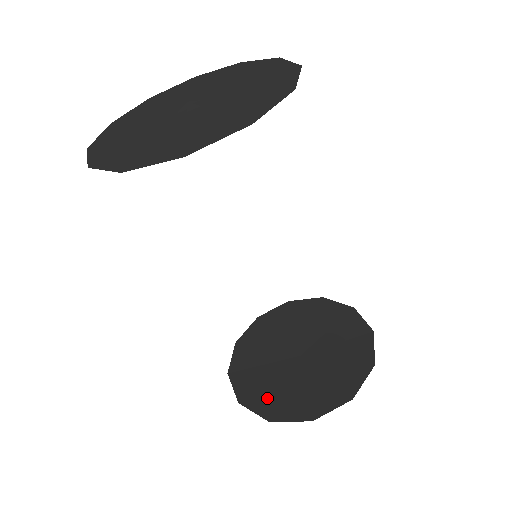
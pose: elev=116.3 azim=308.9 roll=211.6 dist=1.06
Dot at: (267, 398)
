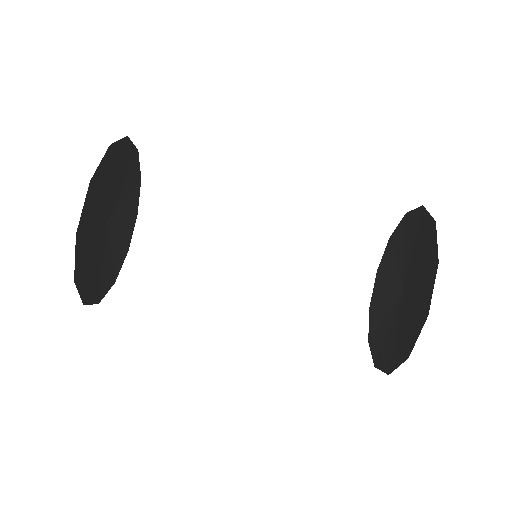
Dot at: (387, 351)
